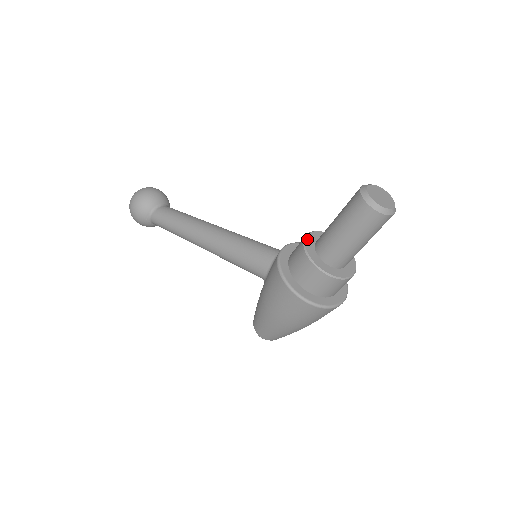
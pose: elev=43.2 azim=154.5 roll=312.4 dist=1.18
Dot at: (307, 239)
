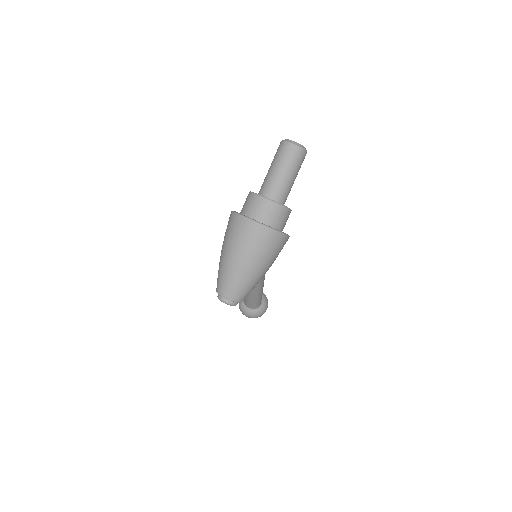
Dot at: occluded
